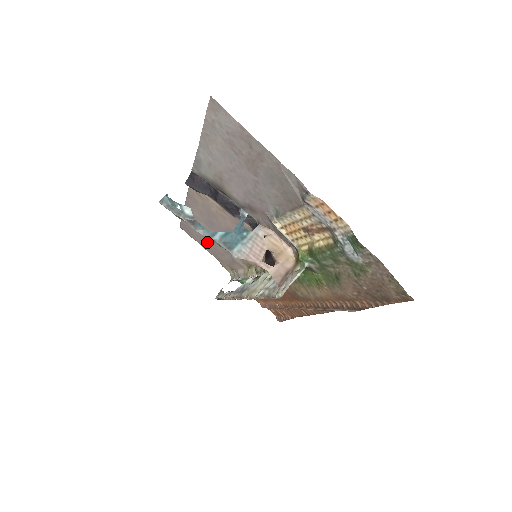
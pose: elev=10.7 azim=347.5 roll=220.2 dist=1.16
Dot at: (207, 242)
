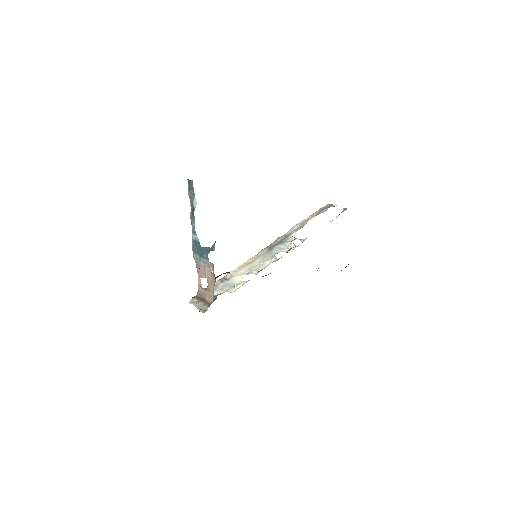
Dot at: occluded
